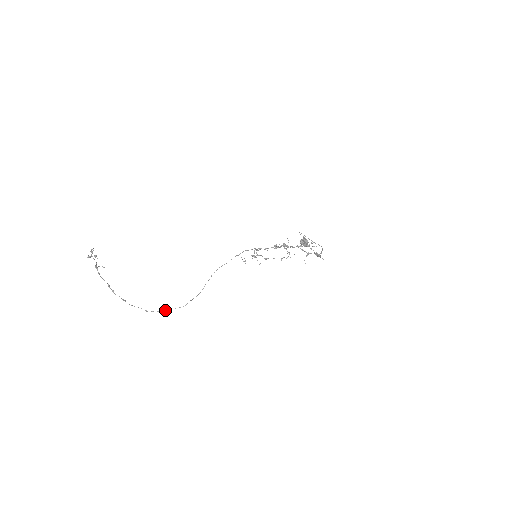
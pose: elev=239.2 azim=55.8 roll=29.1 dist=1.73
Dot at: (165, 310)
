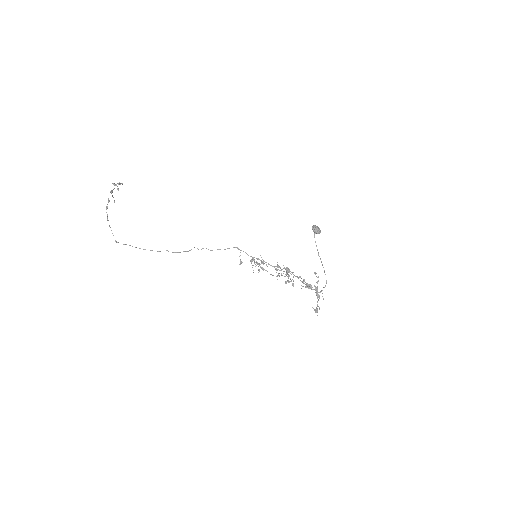
Dot at: (135, 247)
